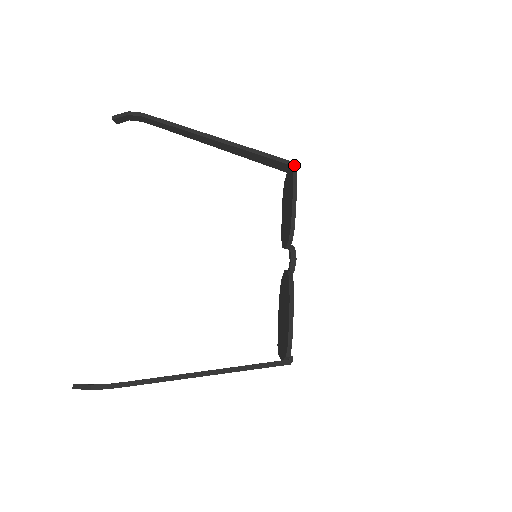
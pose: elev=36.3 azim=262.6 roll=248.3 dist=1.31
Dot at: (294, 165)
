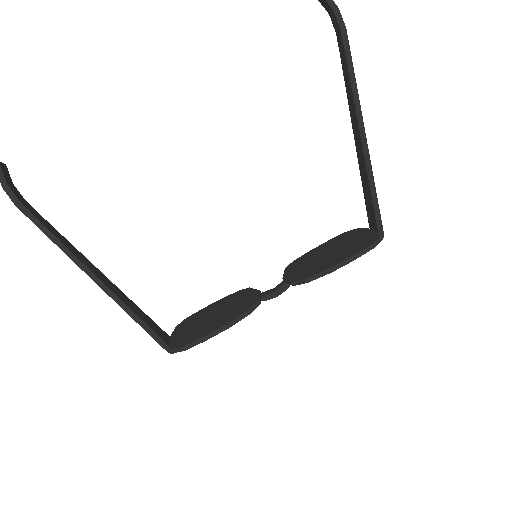
Dot at: (379, 241)
